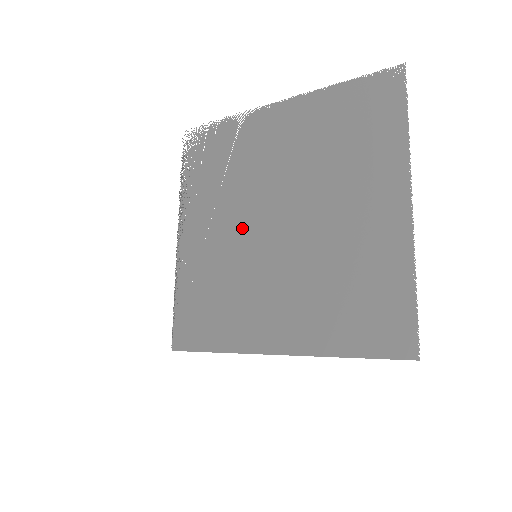
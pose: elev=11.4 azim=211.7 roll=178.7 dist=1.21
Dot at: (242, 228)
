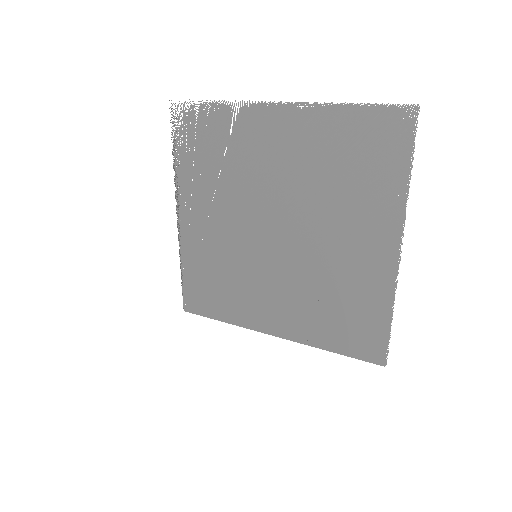
Dot at: (242, 227)
